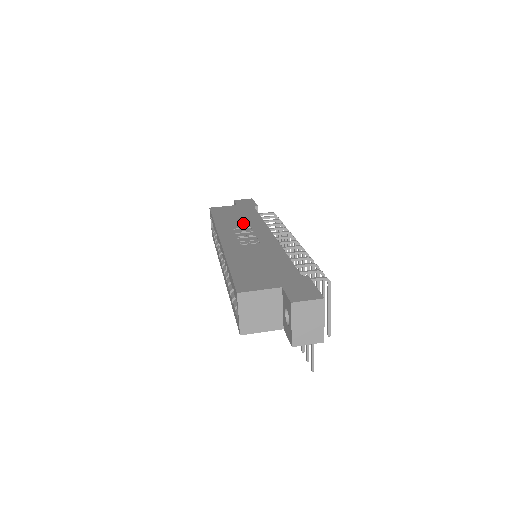
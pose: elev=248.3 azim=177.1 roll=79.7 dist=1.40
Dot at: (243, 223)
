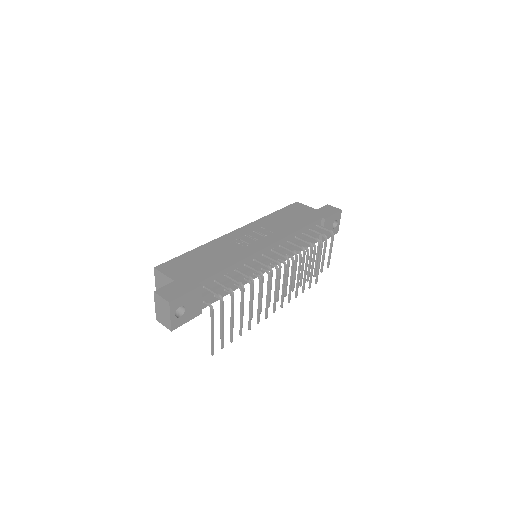
Dot at: (277, 227)
